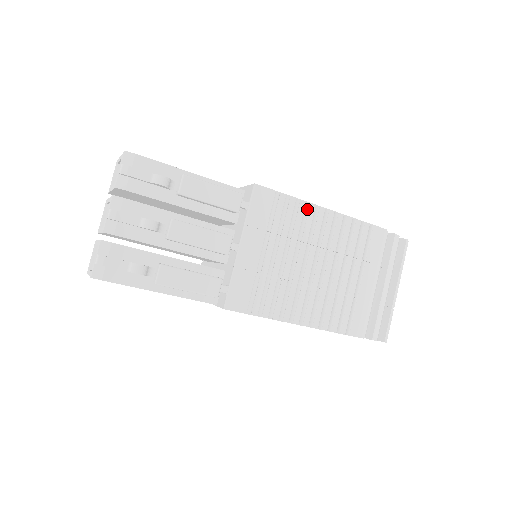
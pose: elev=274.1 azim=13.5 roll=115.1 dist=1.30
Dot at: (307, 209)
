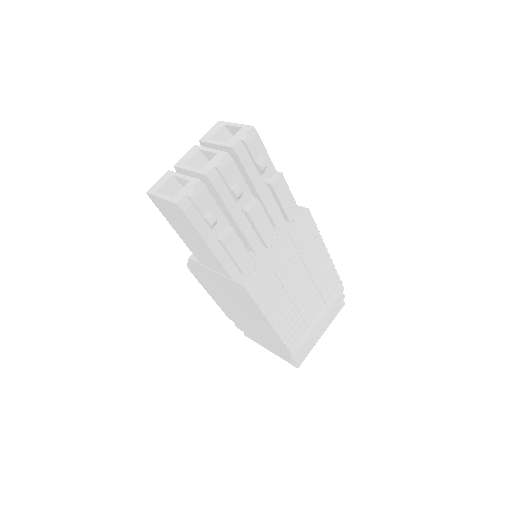
Dot at: (322, 247)
